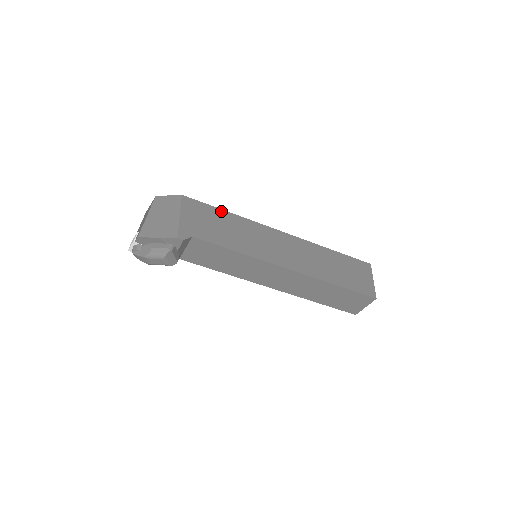
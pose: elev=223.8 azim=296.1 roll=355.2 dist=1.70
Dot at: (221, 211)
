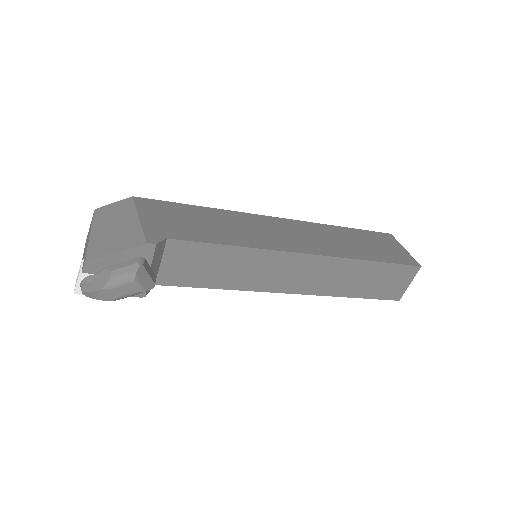
Dot at: (192, 207)
